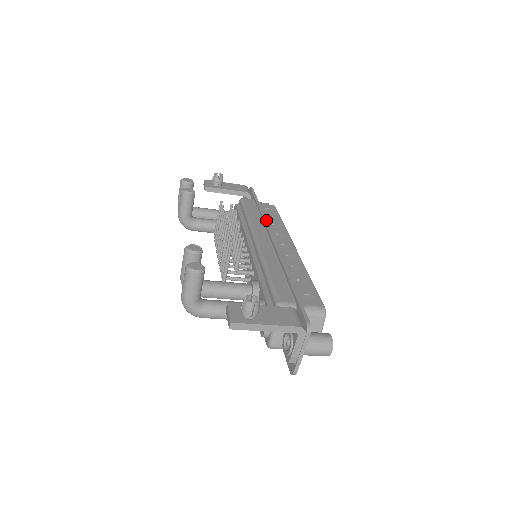
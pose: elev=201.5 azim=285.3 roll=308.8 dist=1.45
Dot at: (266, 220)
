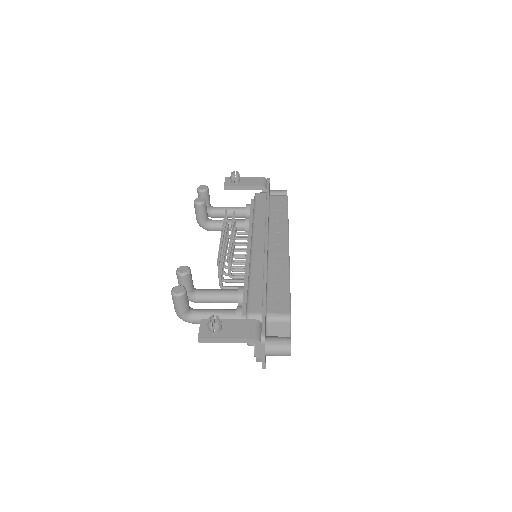
Dot at: (268, 220)
